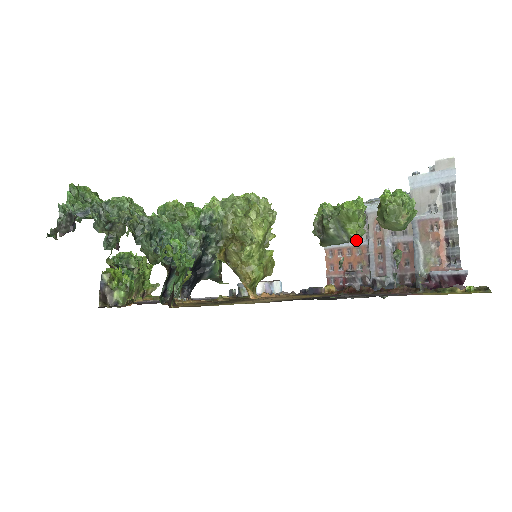
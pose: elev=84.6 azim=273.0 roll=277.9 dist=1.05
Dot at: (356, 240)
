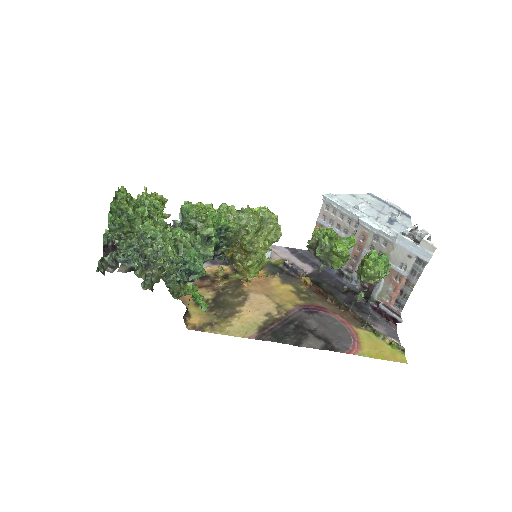
Dot at: (343, 233)
